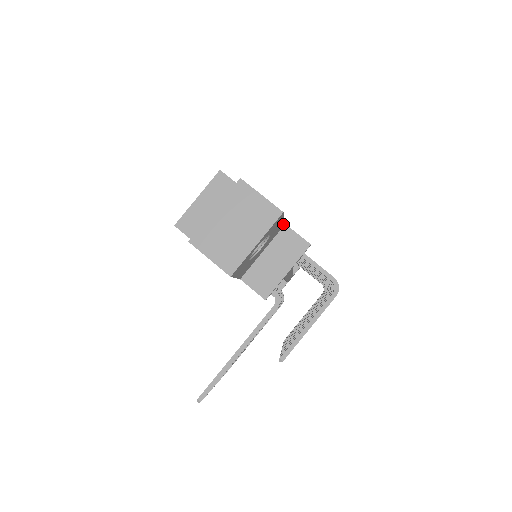
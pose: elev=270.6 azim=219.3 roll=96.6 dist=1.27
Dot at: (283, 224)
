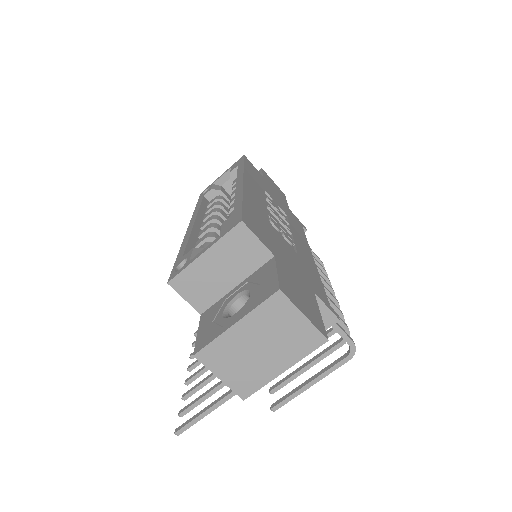
Dot at: occluded
